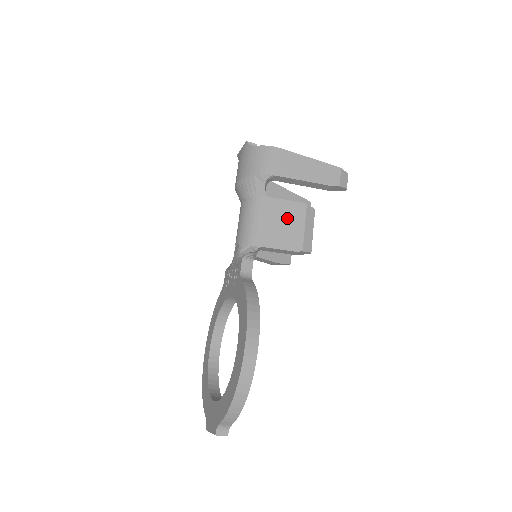
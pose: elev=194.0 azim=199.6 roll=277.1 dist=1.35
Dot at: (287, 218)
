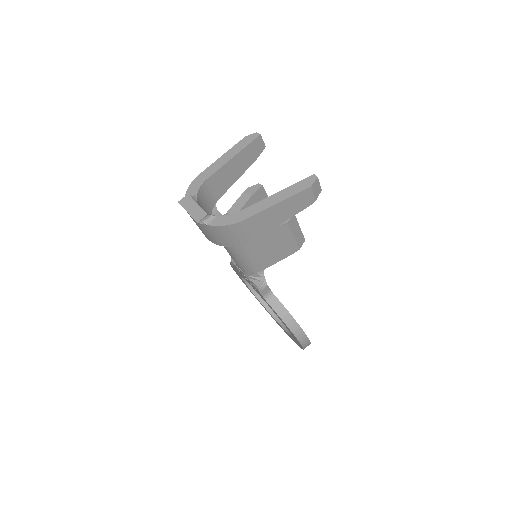
Dot at: (275, 242)
